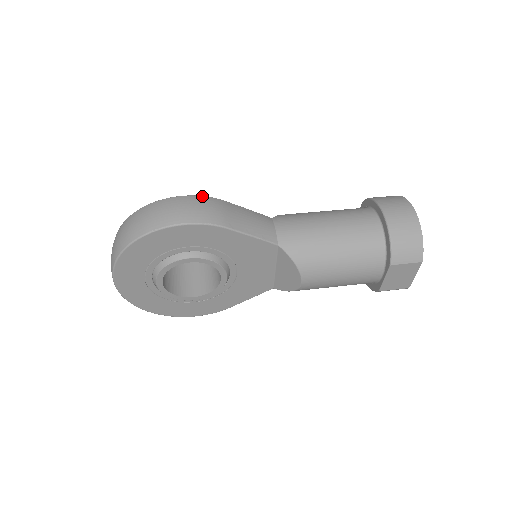
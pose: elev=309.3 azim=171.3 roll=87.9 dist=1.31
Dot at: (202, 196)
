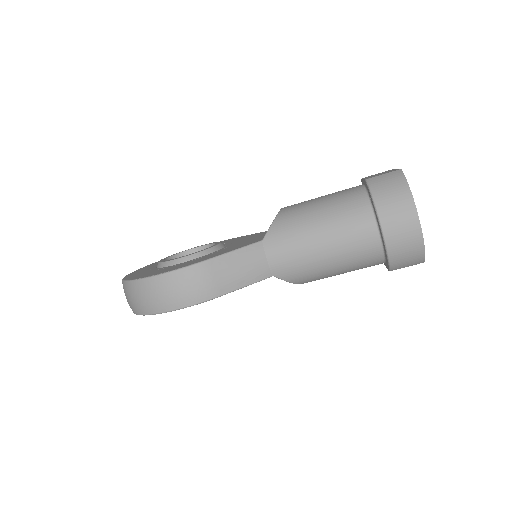
Dot at: (186, 268)
